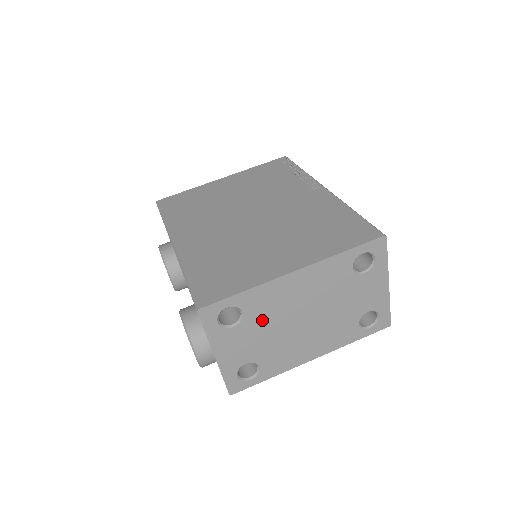
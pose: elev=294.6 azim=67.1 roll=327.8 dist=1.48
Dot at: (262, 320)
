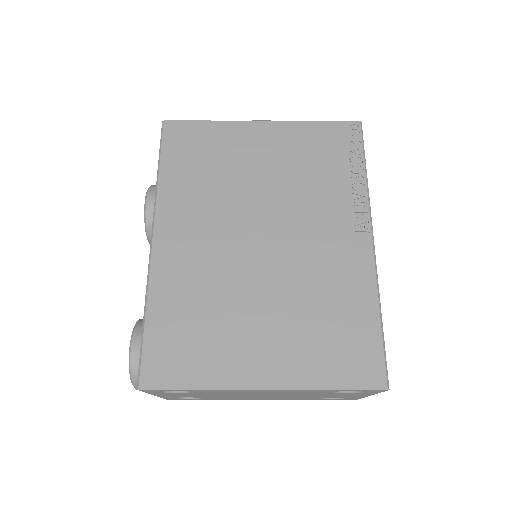
Dot at: (213, 393)
